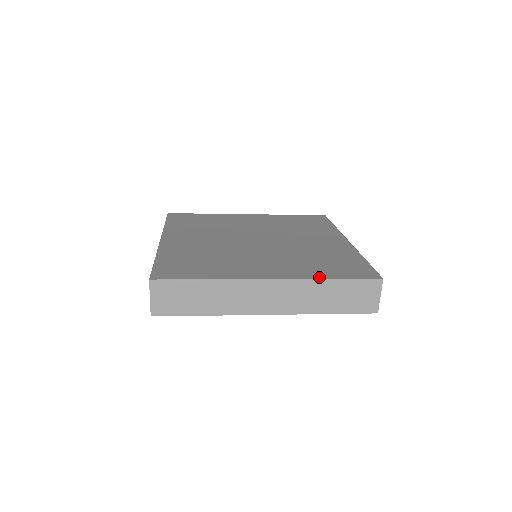
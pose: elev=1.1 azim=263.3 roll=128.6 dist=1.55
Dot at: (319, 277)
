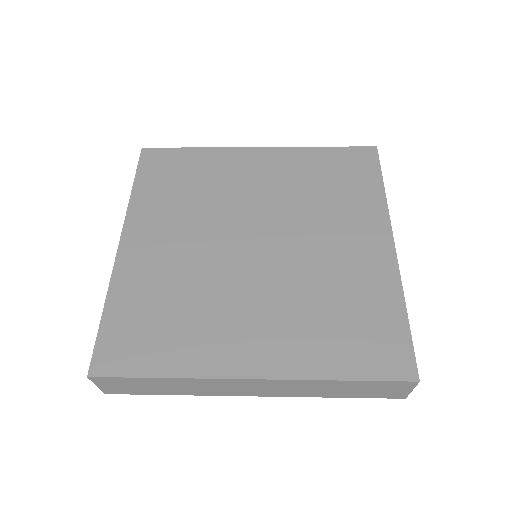
Dot at: (323, 375)
